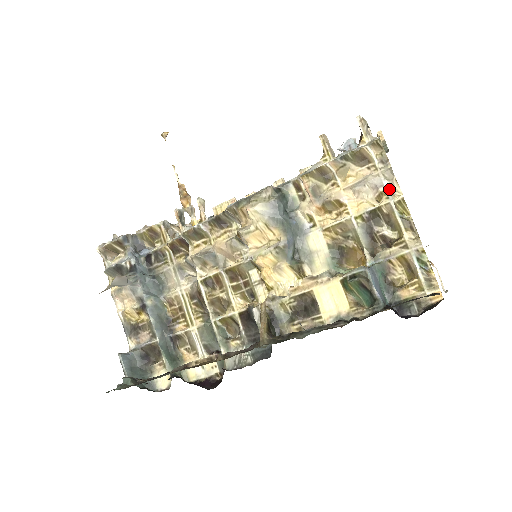
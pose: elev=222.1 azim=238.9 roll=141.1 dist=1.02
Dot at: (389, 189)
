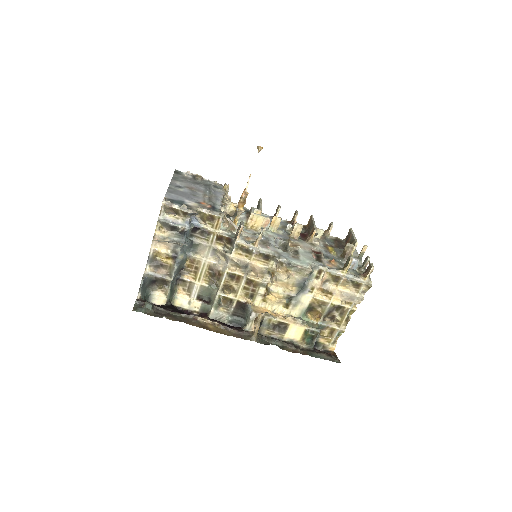
Dot at: (354, 303)
